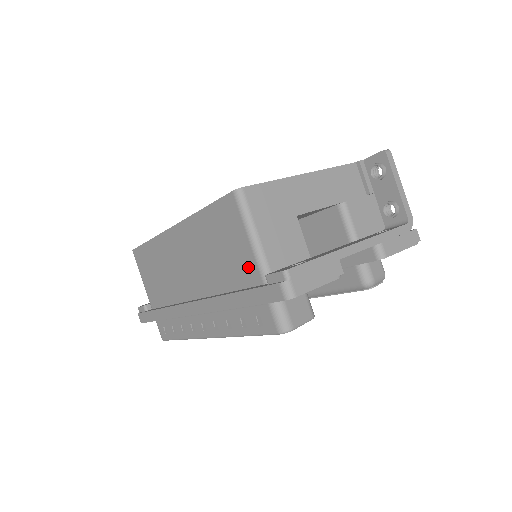
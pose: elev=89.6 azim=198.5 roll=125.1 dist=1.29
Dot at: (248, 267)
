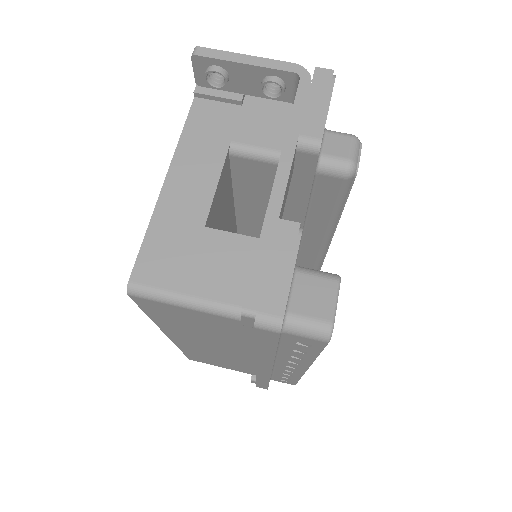
Dot at: (230, 324)
